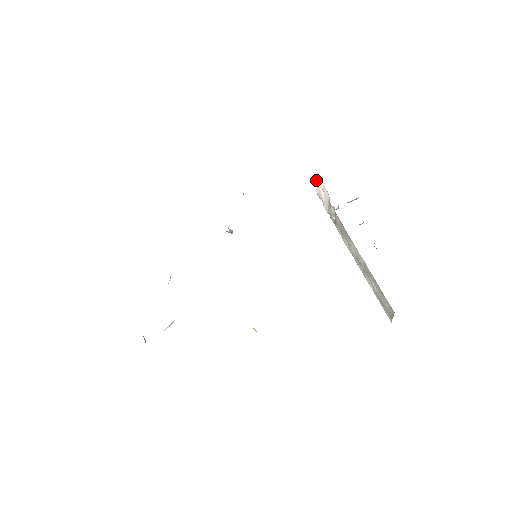
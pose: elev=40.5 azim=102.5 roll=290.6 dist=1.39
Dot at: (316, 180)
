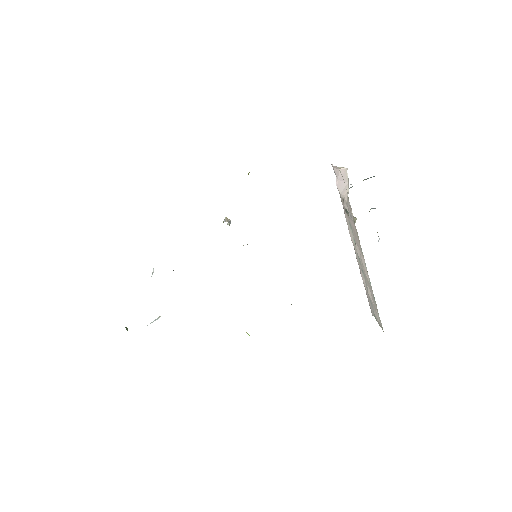
Dot at: (342, 176)
